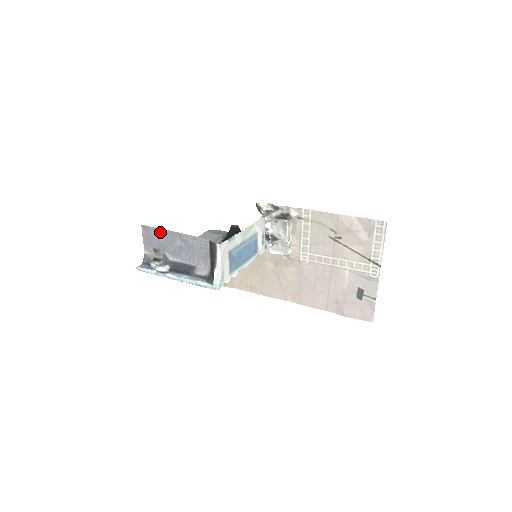
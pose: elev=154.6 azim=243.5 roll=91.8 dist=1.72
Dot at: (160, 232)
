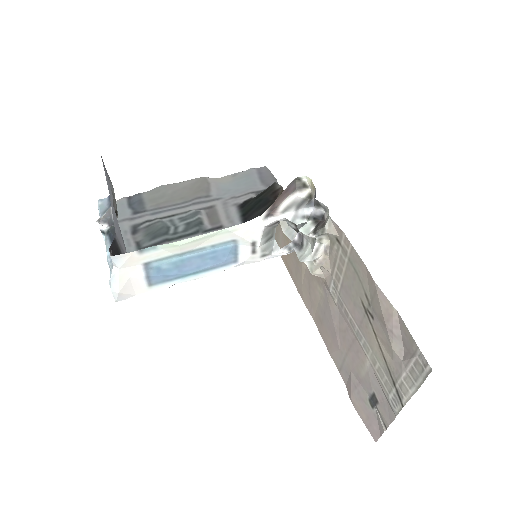
Dot at: (106, 178)
